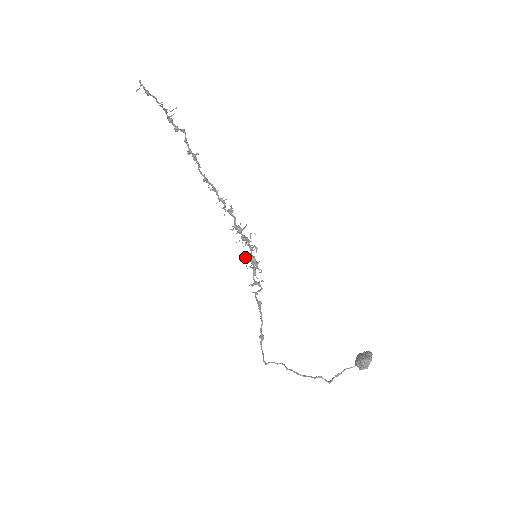
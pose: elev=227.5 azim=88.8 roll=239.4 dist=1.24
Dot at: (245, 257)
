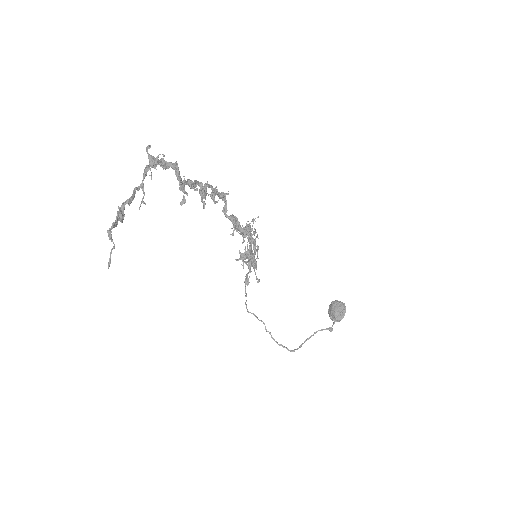
Dot at: (243, 260)
